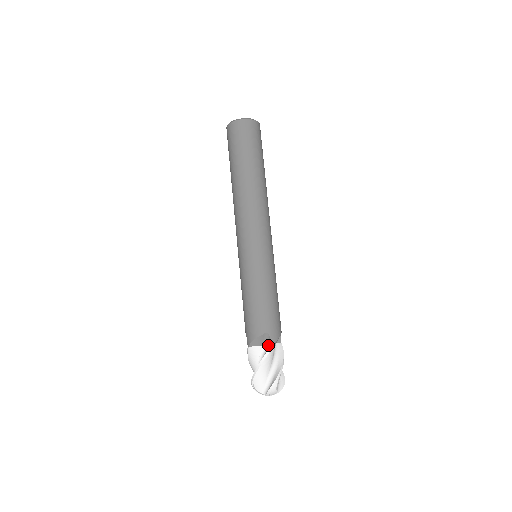
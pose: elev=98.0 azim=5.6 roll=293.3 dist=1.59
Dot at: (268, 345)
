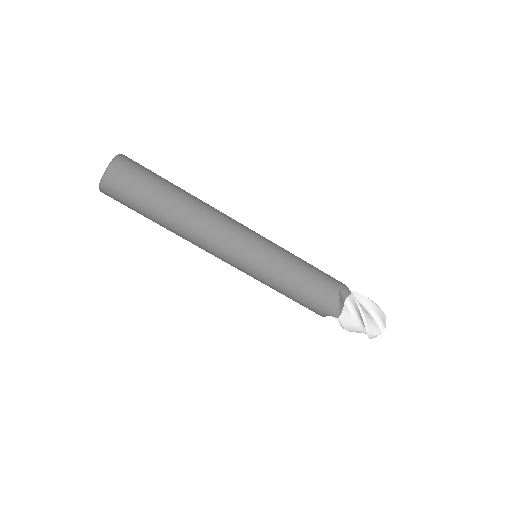
Dot at: (347, 298)
